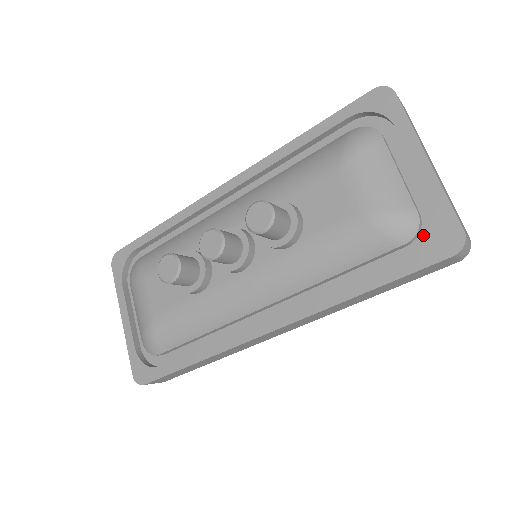
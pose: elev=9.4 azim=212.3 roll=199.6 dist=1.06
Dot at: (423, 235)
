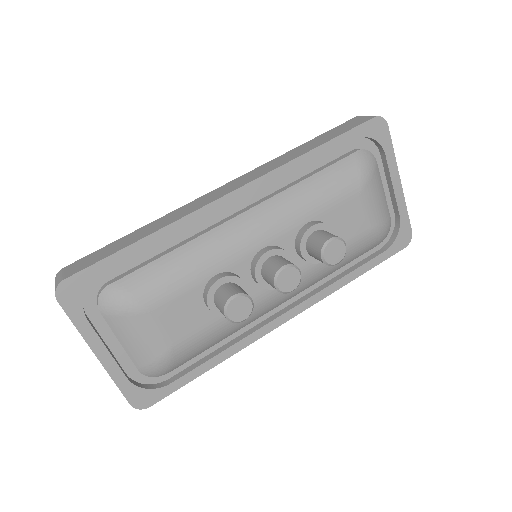
Dot at: occluded
